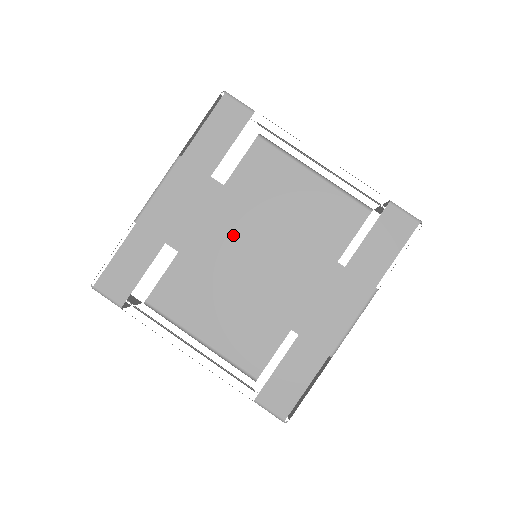
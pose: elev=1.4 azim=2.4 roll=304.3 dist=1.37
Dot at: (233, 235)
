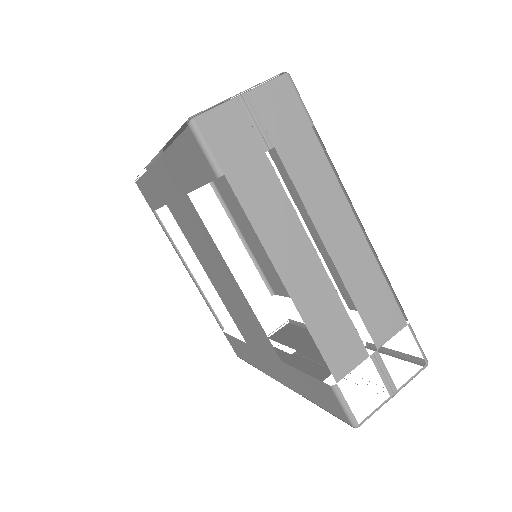
Dot at: (206, 251)
